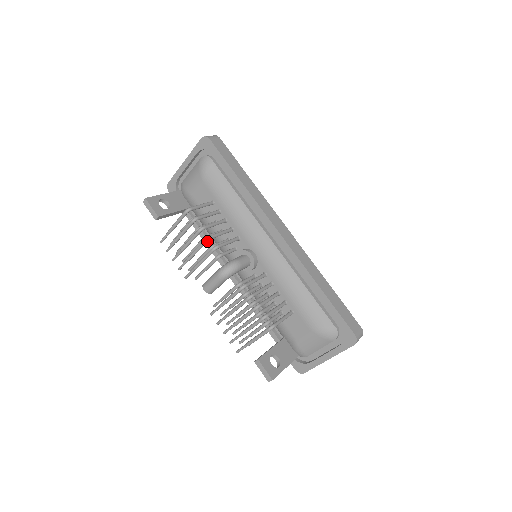
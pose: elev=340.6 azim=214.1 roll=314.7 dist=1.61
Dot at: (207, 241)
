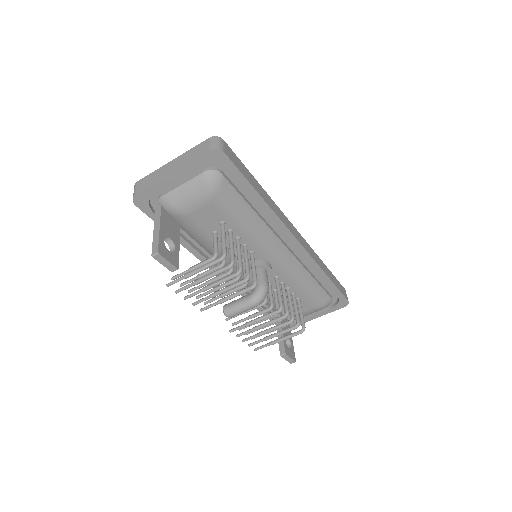
Dot at: occluded
